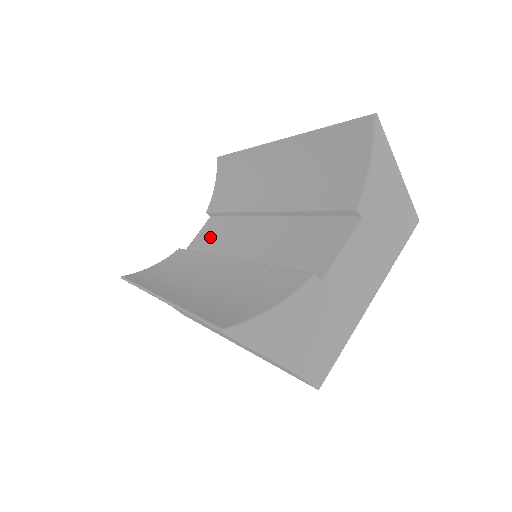
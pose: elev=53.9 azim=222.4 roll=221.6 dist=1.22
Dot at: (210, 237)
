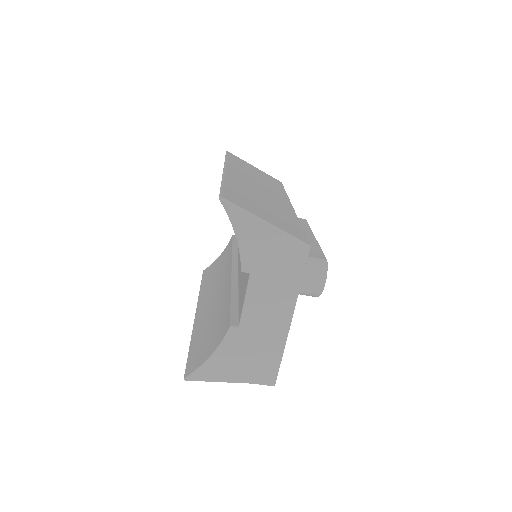
Dot at: occluded
